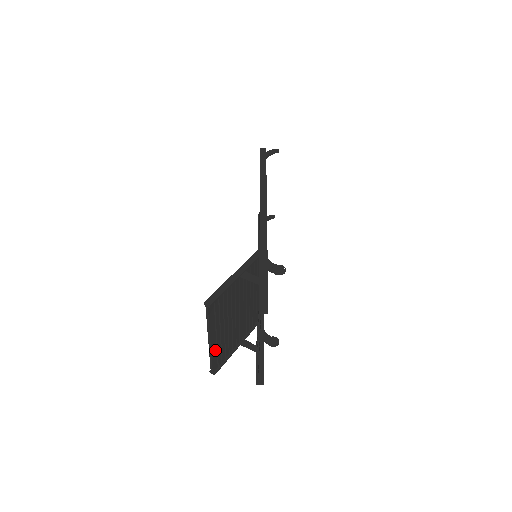
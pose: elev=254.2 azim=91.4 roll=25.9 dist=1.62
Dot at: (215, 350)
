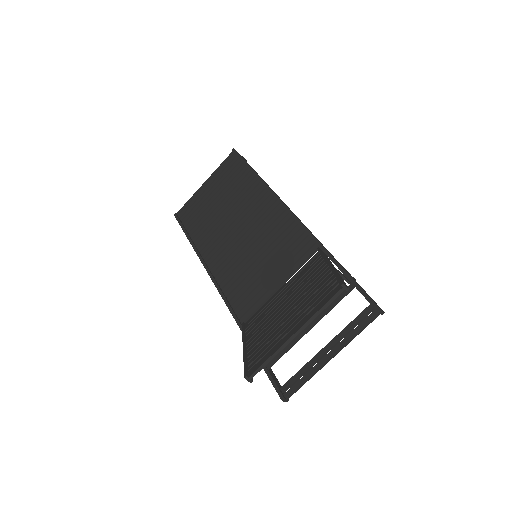
Dot at: occluded
